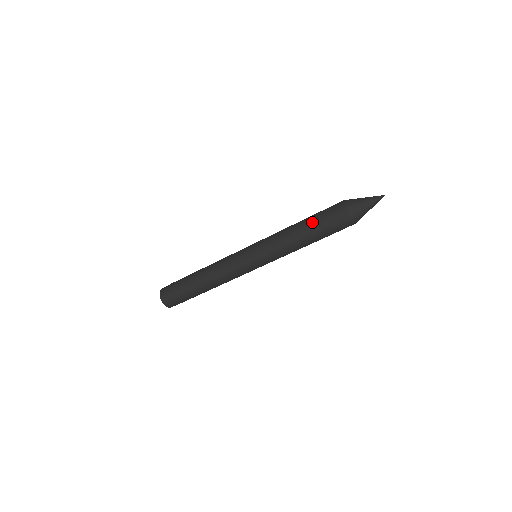
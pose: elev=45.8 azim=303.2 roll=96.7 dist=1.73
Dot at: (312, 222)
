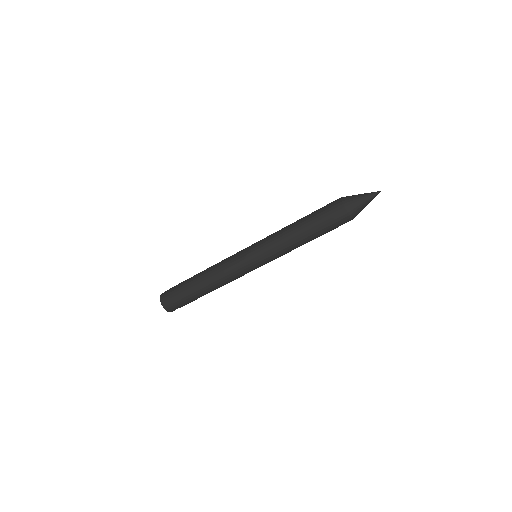
Dot at: (310, 215)
